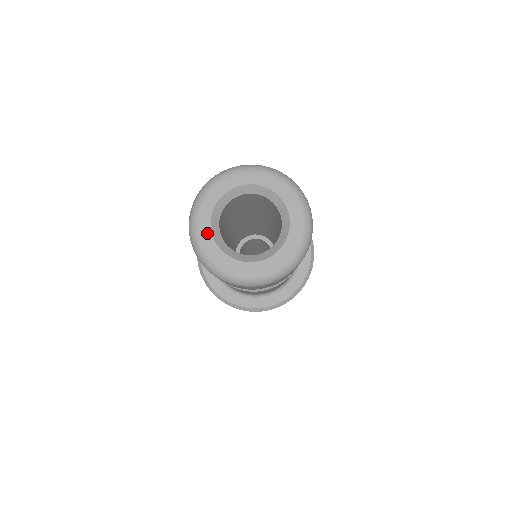
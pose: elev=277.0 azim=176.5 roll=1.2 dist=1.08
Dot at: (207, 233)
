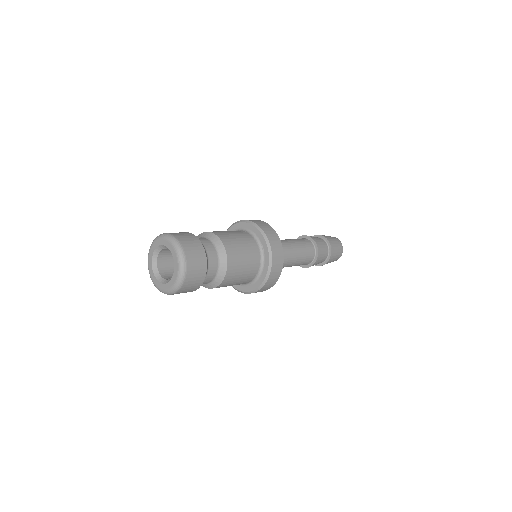
Dot at: (151, 270)
